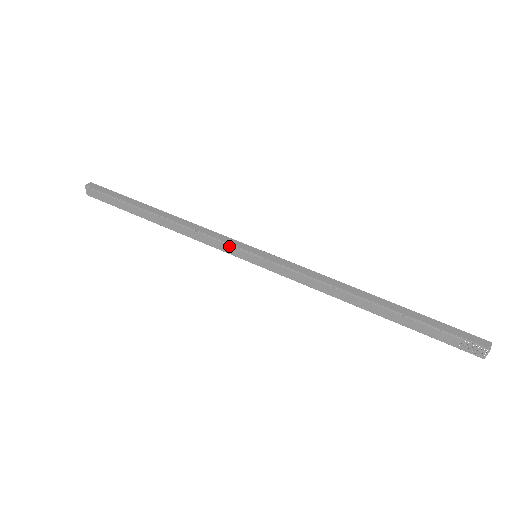
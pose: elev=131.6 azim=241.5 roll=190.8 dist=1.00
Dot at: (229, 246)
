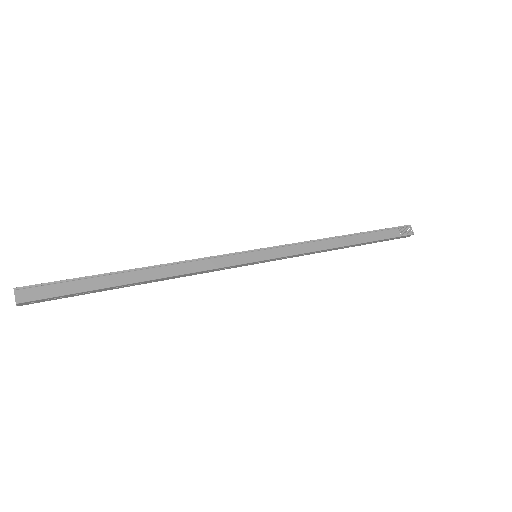
Dot at: (232, 256)
